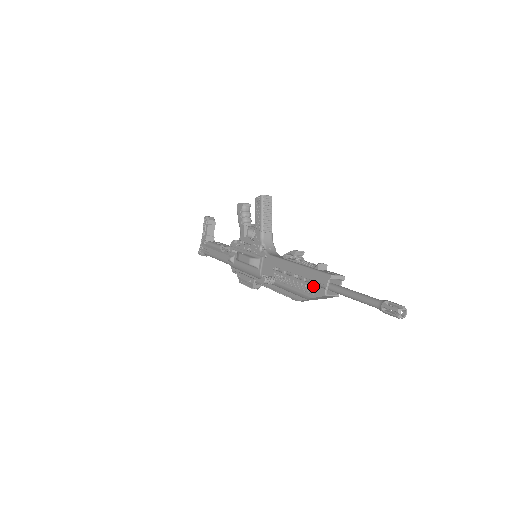
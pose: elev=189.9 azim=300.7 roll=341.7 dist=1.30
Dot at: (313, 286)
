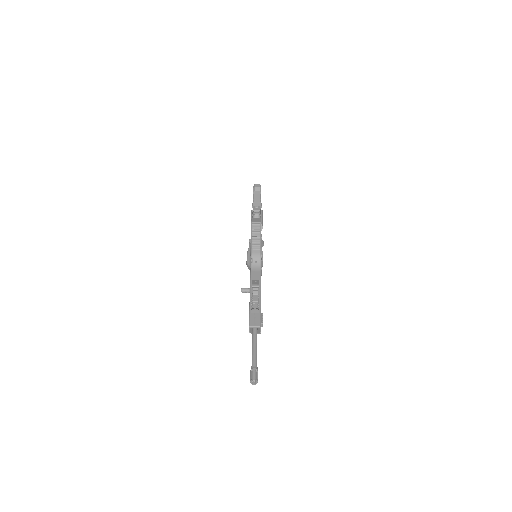
Dot at: occluded
